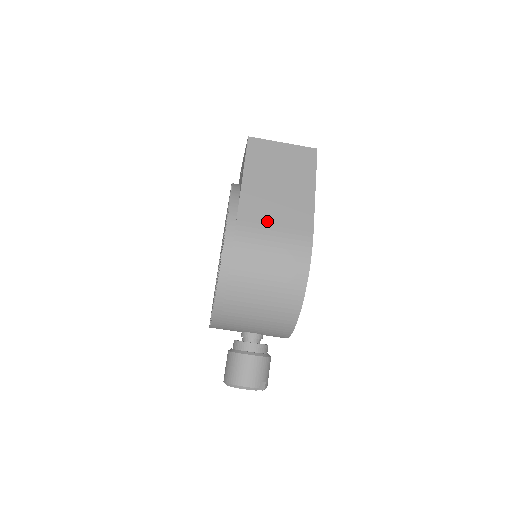
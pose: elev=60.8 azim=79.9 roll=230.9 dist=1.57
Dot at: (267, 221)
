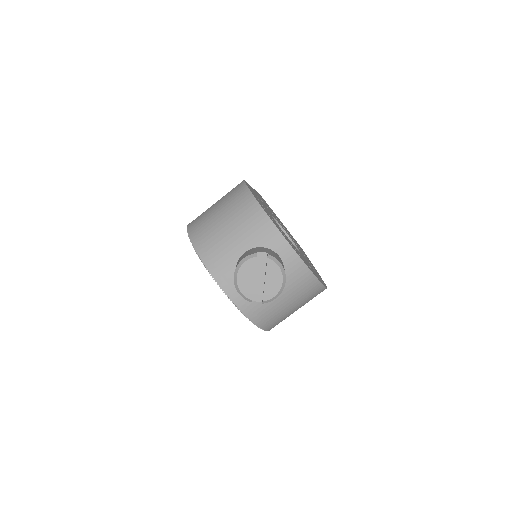
Dot at: occluded
